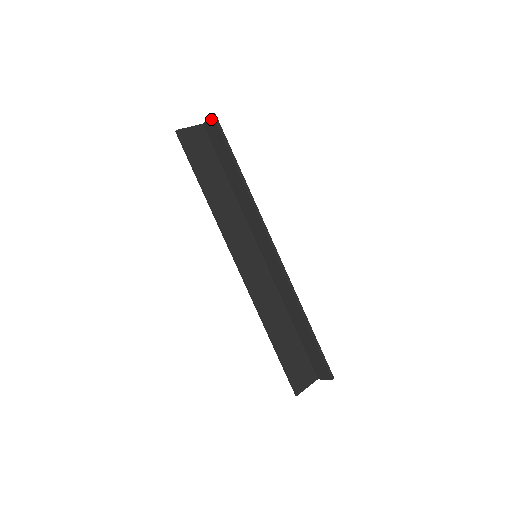
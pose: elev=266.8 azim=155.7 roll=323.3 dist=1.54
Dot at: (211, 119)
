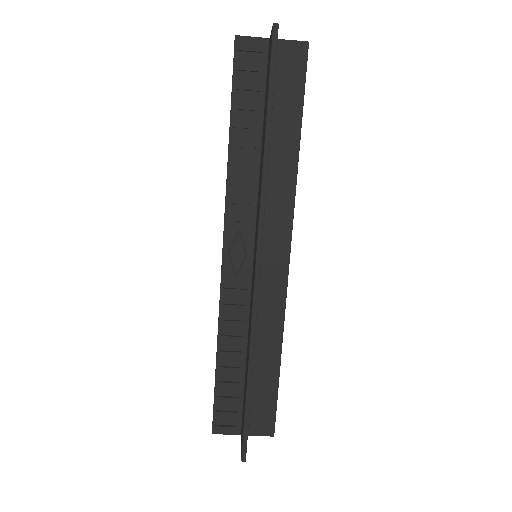
Dot at: (300, 46)
